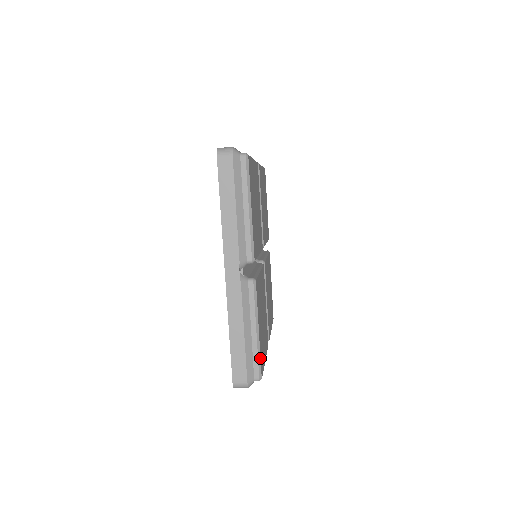
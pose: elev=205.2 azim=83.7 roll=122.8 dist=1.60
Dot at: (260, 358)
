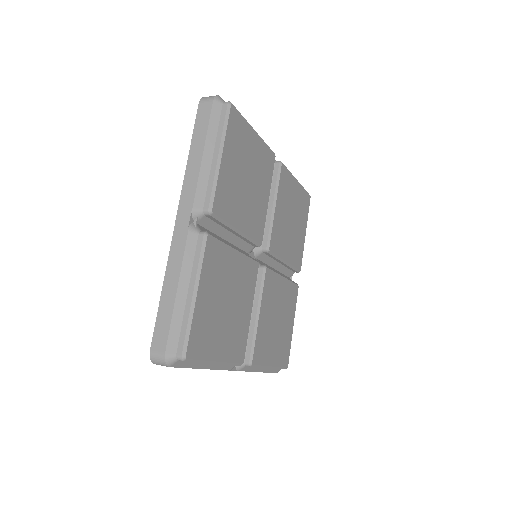
Dot at: (190, 330)
